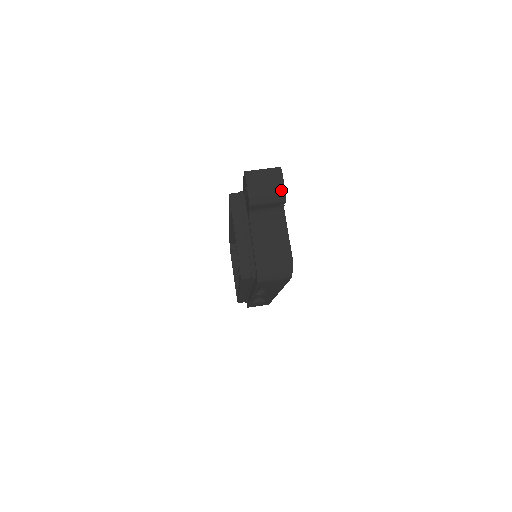
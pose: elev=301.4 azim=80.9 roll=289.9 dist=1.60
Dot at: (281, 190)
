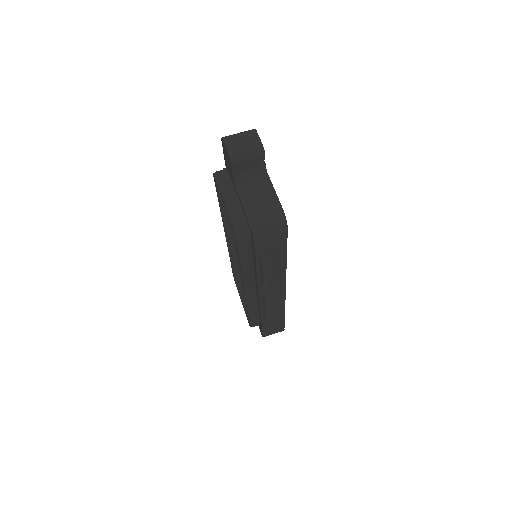
Dot at: (258, 144)
